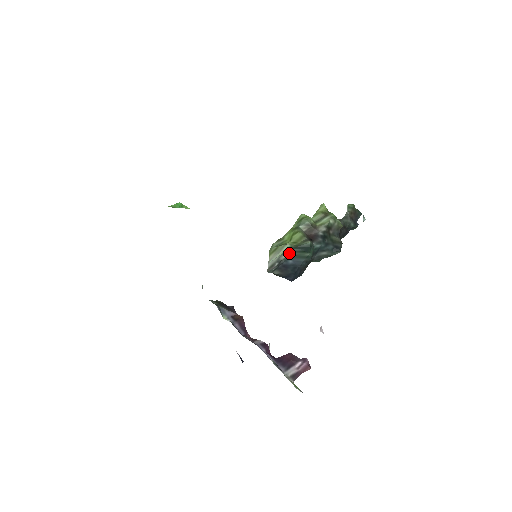
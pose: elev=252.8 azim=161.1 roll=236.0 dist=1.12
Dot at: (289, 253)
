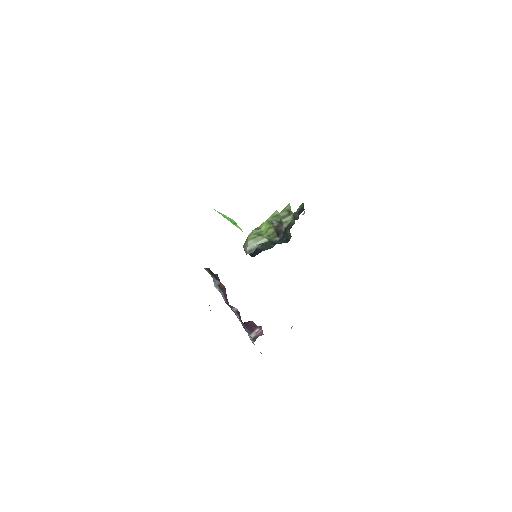
Dot at: (263, 243)
